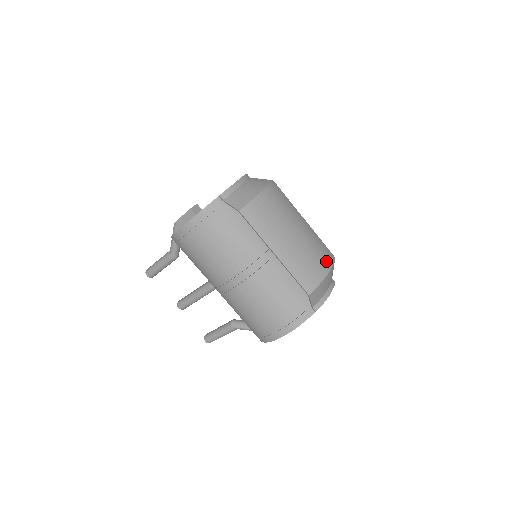
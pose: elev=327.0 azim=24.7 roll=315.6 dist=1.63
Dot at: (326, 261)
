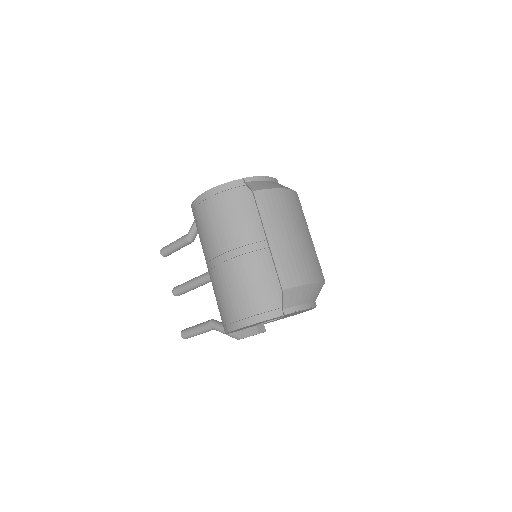
Dot at: (313, 274)
